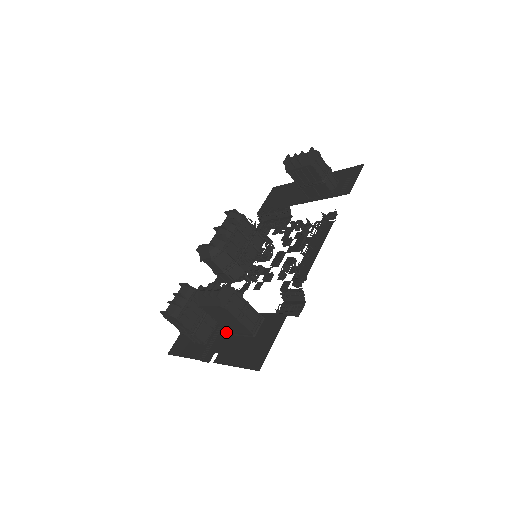
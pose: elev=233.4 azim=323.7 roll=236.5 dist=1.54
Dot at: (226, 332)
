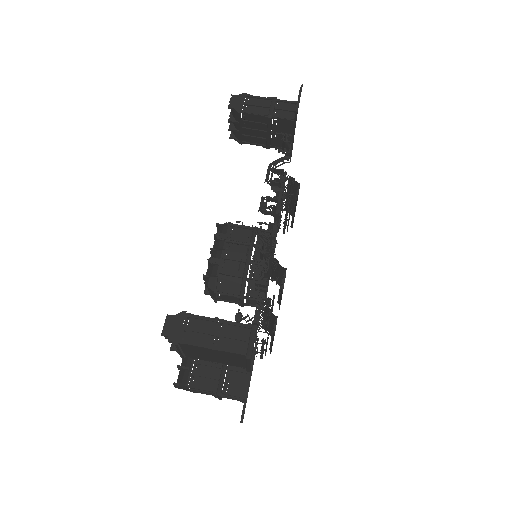
Dot at: occluded
